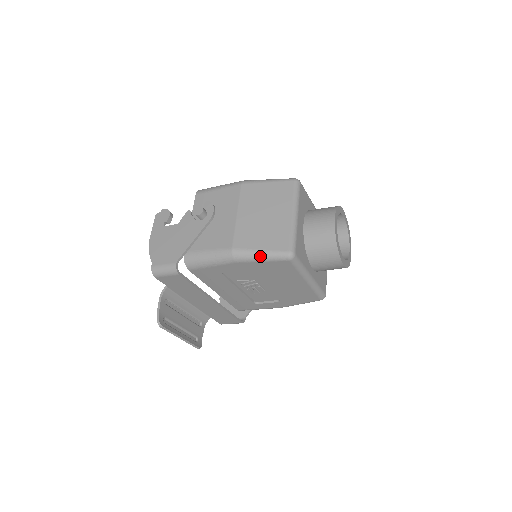
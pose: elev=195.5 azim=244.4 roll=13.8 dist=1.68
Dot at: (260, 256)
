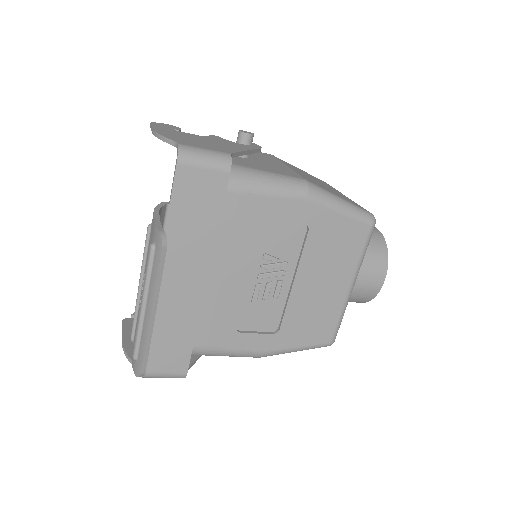
Dot at: (342, 203)
